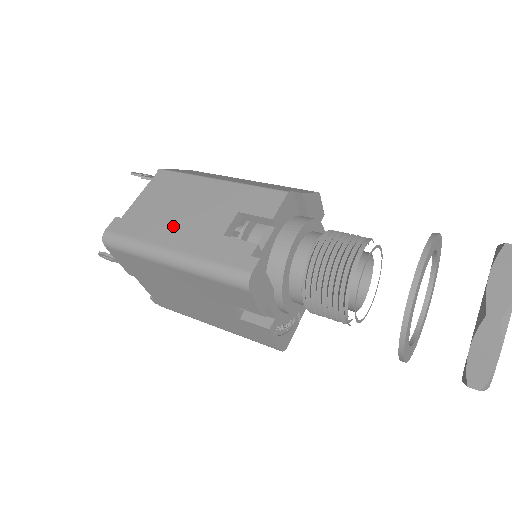
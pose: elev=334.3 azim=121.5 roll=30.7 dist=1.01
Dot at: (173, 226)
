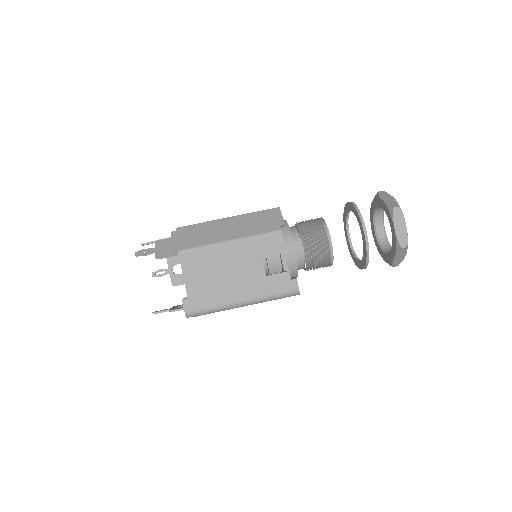
Dot at: (230, 286)
